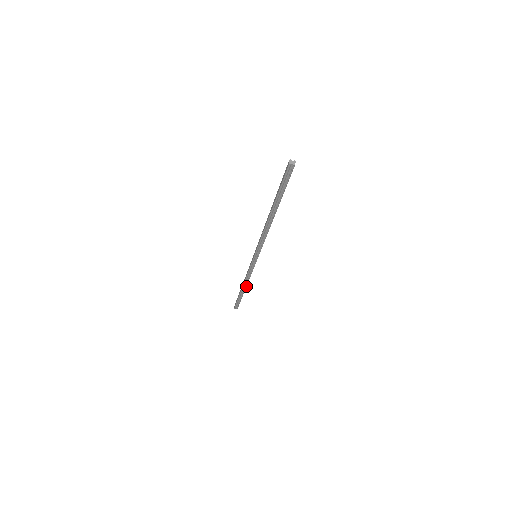
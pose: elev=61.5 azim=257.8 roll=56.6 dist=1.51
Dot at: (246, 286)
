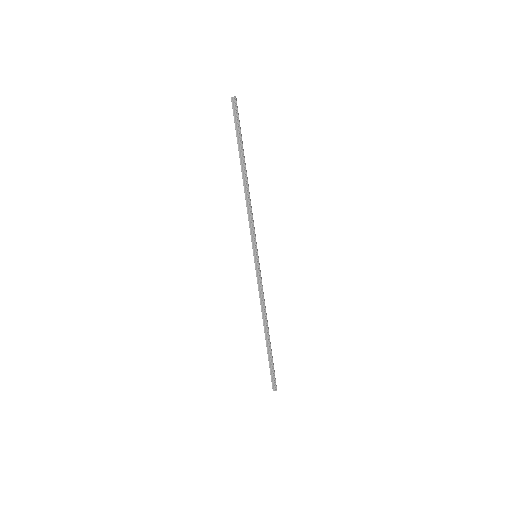
Dot at: (267, 325)
